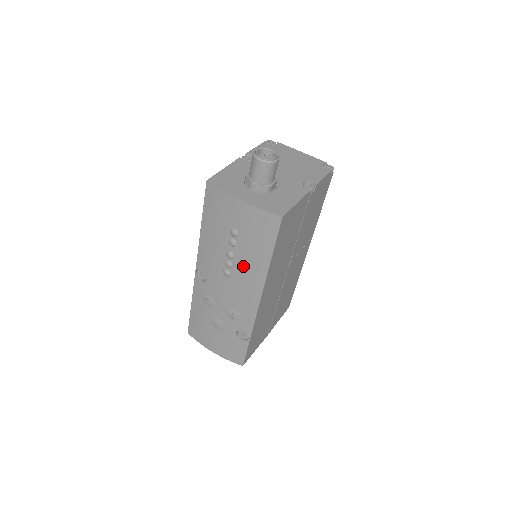
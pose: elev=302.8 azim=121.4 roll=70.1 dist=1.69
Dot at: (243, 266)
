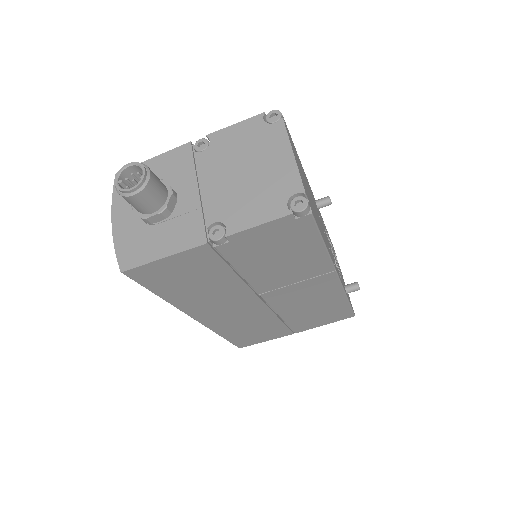
Dot at: occluded
